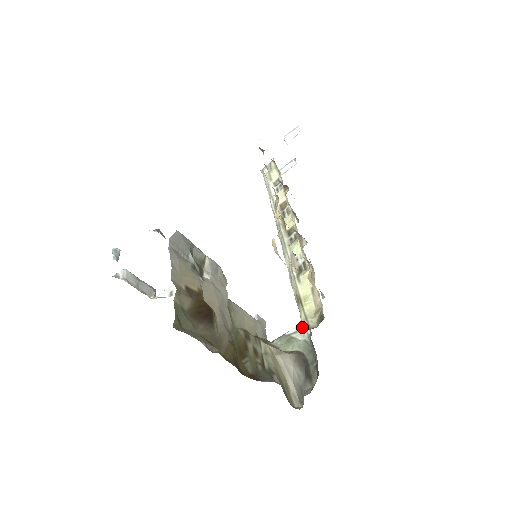
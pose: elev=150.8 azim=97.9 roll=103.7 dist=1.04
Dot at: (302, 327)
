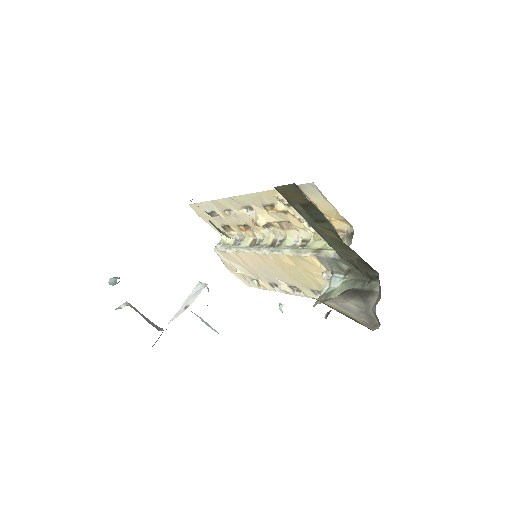
Dot at: (332, 279)
